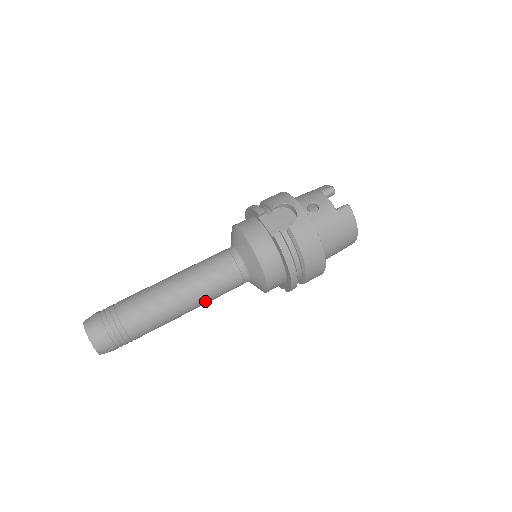
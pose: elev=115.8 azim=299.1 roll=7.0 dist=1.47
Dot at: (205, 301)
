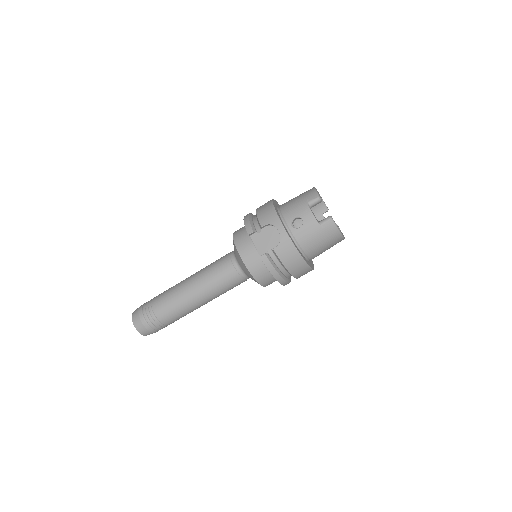
Dot at: occluded
